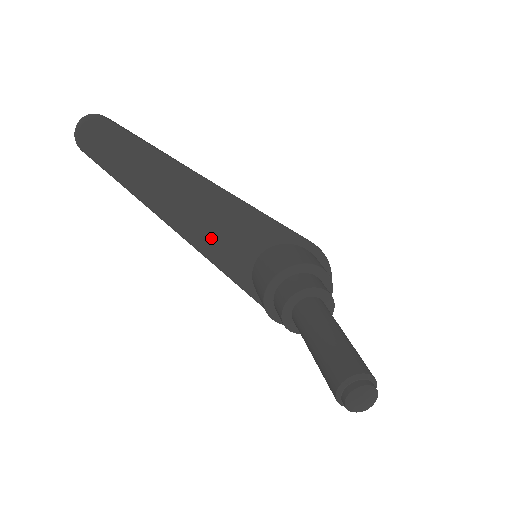
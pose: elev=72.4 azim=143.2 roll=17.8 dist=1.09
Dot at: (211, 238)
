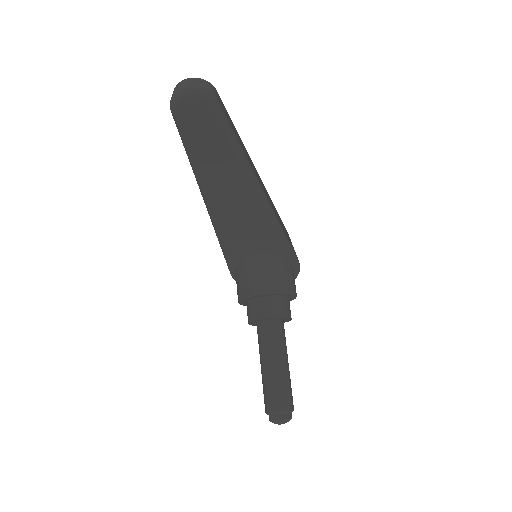
Dot at: (233, 229)
